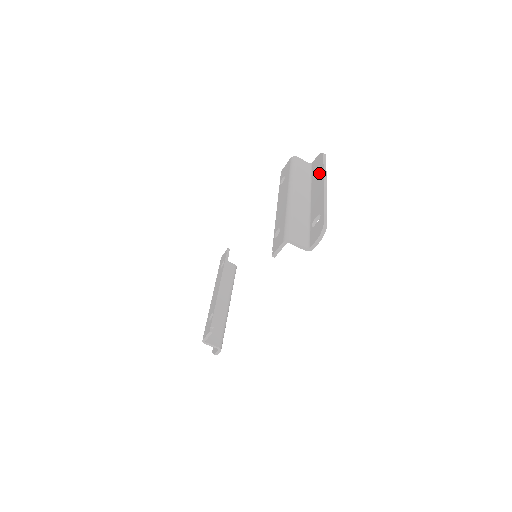
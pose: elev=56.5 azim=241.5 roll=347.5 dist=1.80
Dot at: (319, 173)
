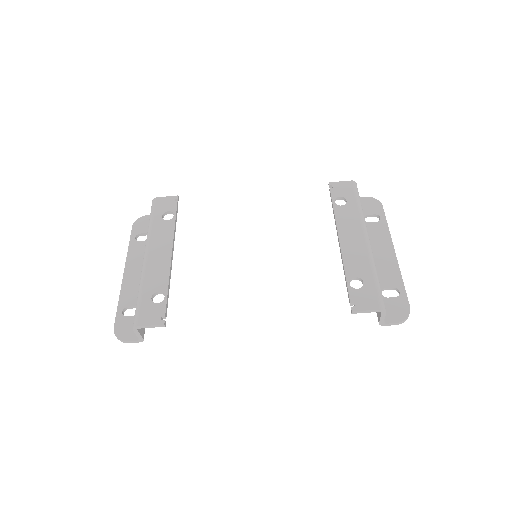
Dot at: (380, 227)
